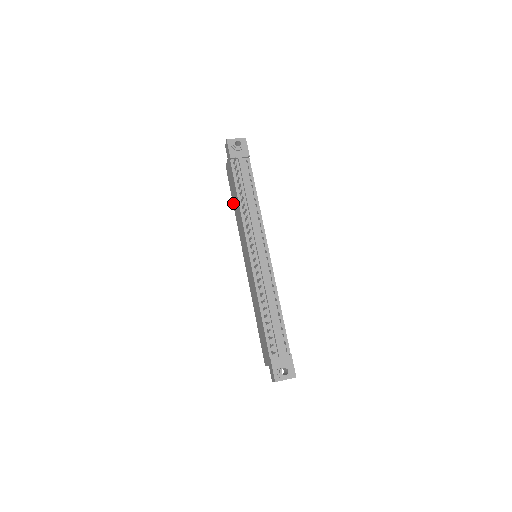
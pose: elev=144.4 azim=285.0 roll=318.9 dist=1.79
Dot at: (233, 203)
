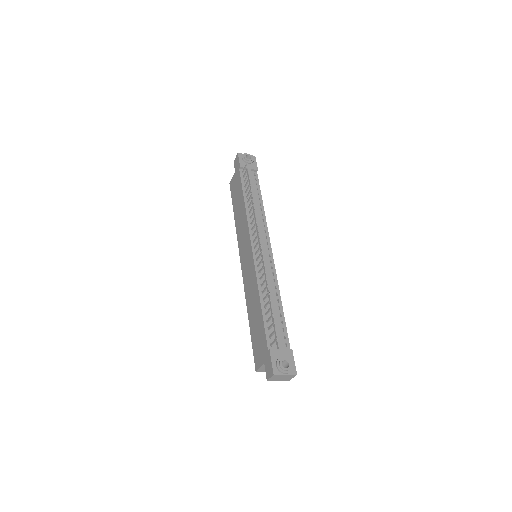
Dot at: (234, 212)
